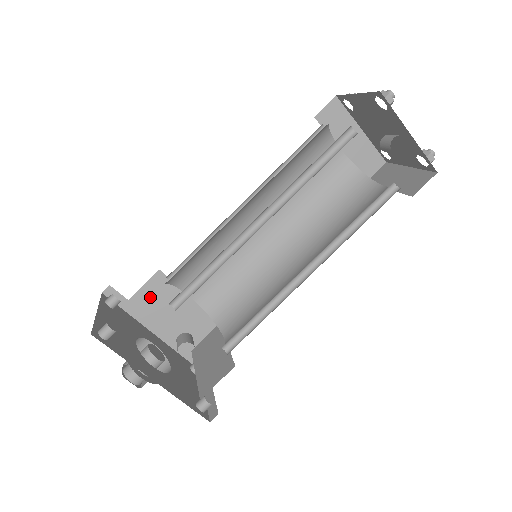
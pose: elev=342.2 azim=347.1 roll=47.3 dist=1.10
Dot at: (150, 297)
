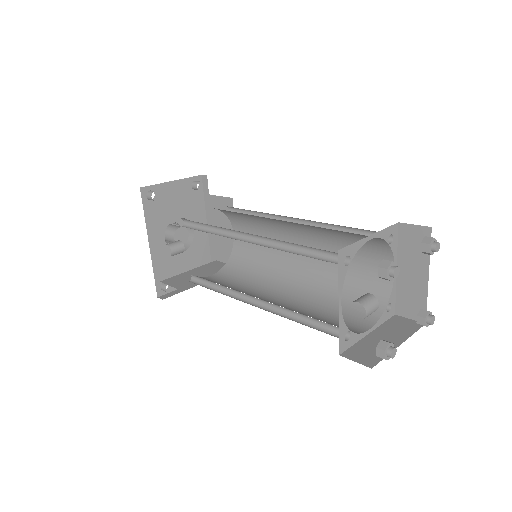
Dot at: (219, 206)
